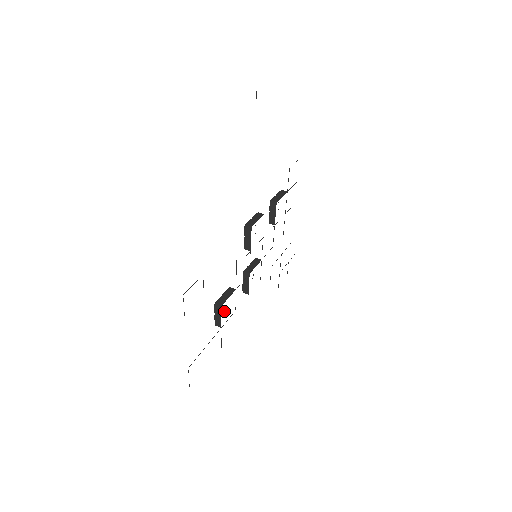
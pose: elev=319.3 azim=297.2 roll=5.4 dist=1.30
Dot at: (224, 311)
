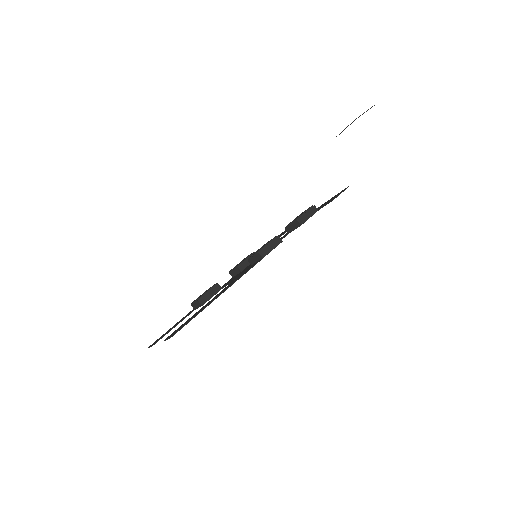
Dot at: (204, 292)
